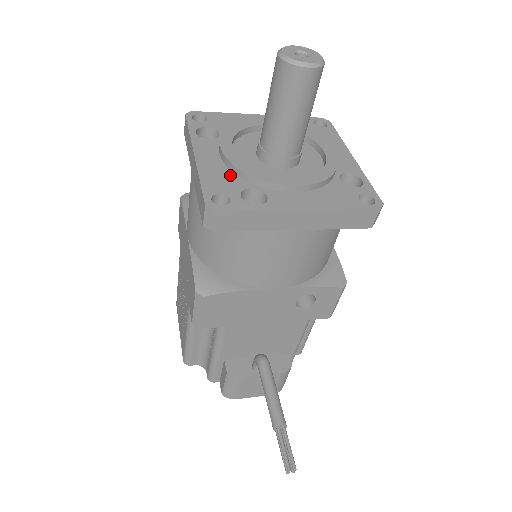
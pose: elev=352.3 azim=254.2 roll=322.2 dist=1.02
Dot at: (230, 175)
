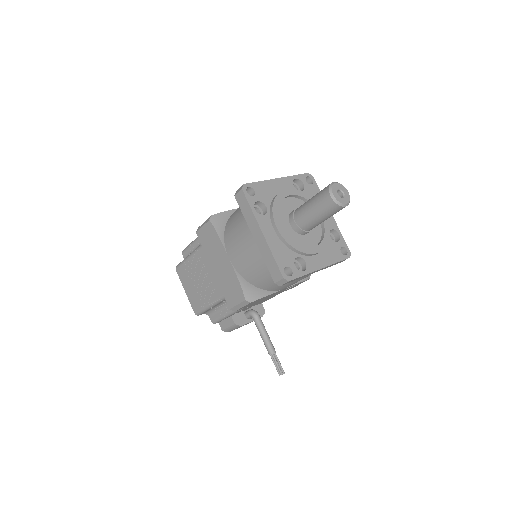
Dot at: (285, 248)
